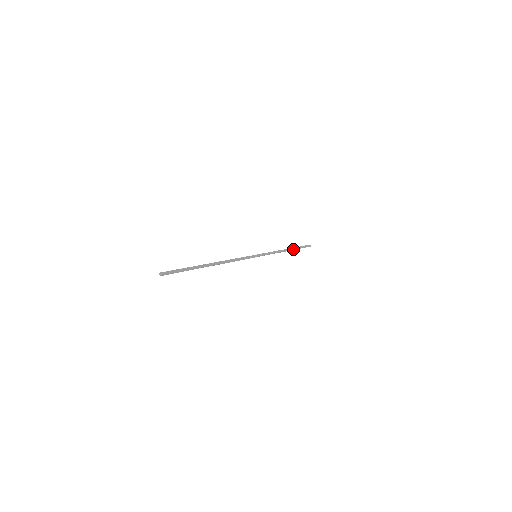
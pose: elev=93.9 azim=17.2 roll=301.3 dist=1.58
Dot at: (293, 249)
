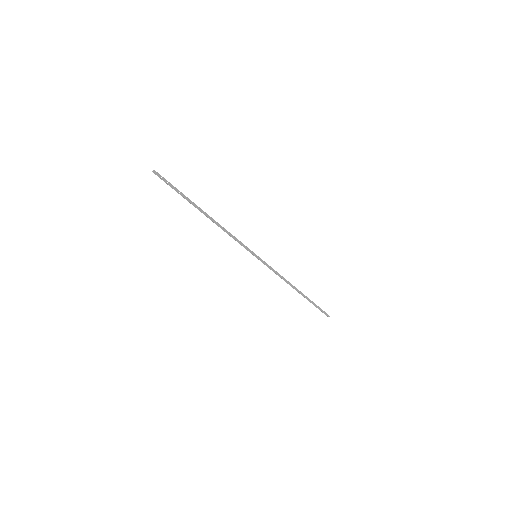
Dot at: (304, 296)
